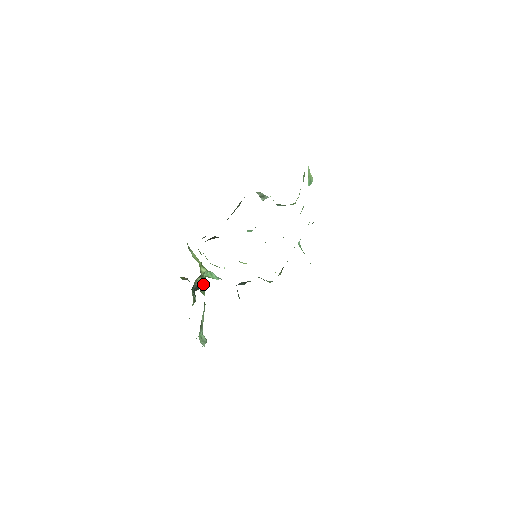
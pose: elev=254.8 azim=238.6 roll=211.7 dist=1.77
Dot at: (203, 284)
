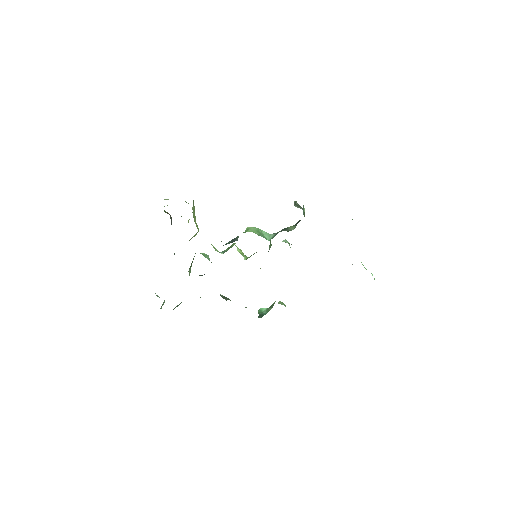
Dot at: occluded
